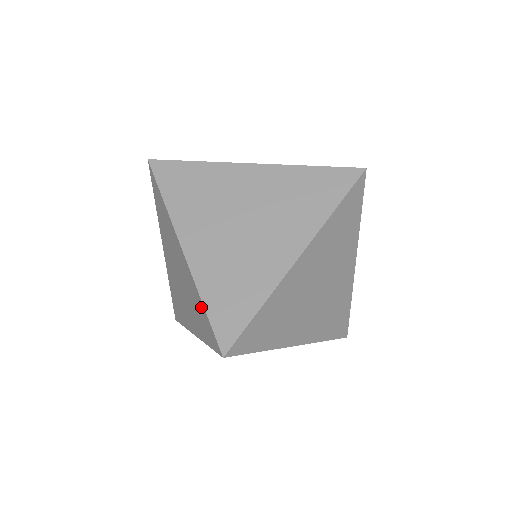
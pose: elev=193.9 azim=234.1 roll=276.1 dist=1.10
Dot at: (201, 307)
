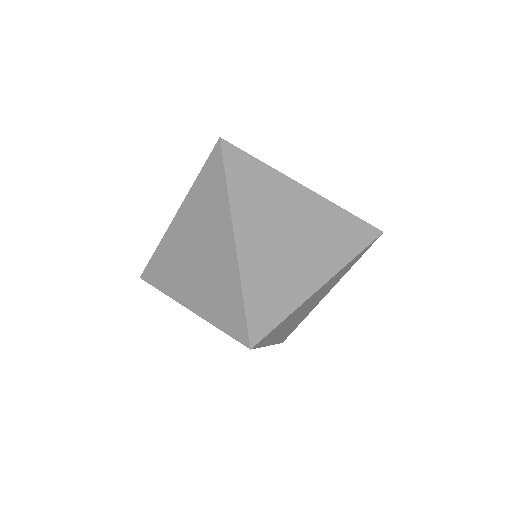
Dot at: occluded
